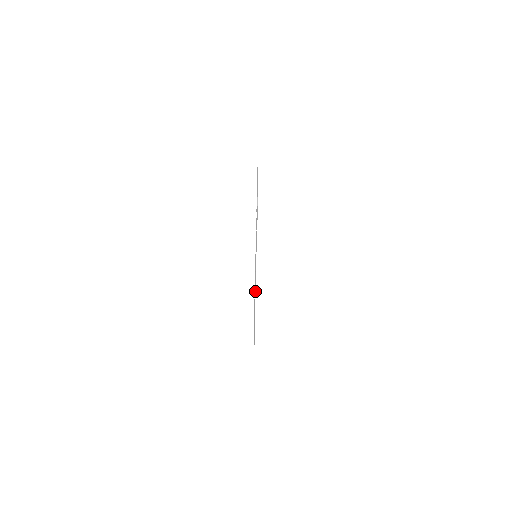
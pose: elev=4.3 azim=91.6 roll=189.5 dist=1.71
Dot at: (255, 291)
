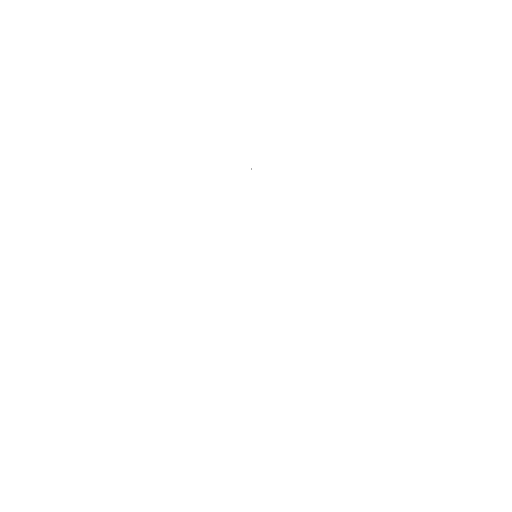
Dot at: occluded
